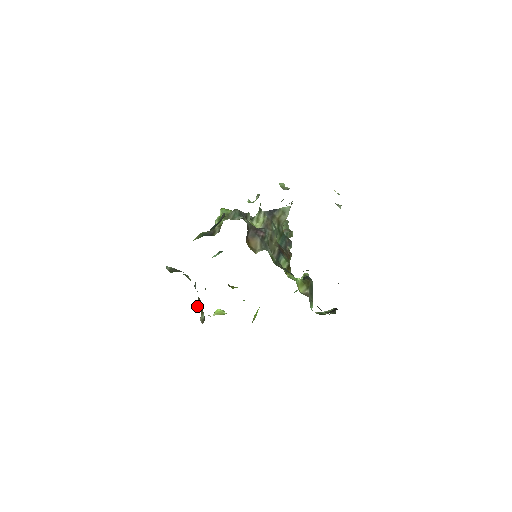
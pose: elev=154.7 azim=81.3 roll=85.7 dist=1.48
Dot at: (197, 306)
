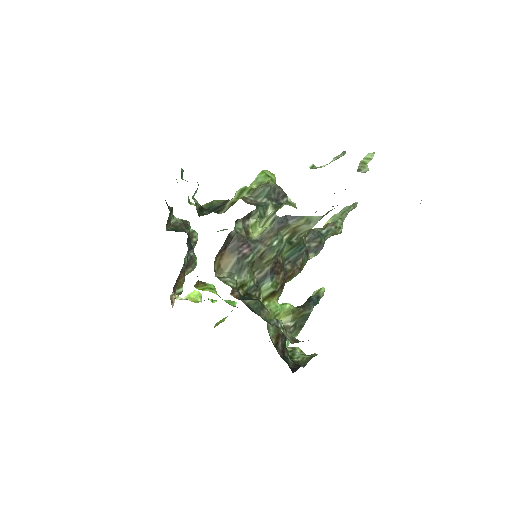
Dot at: occluded
